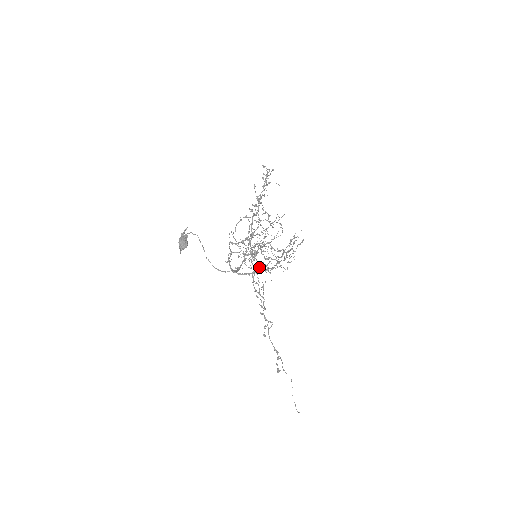
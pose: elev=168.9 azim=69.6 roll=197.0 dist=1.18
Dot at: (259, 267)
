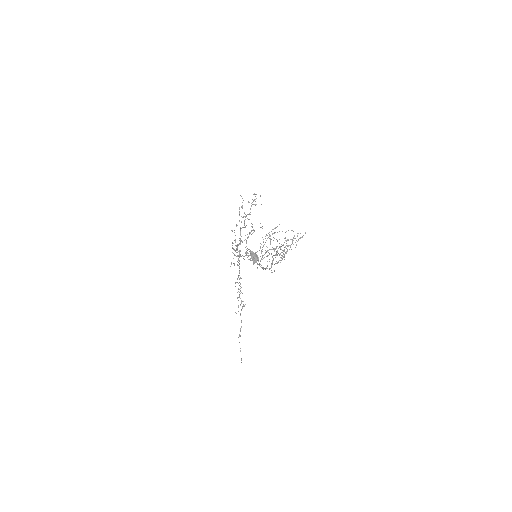
Dot at: (272, 262)
